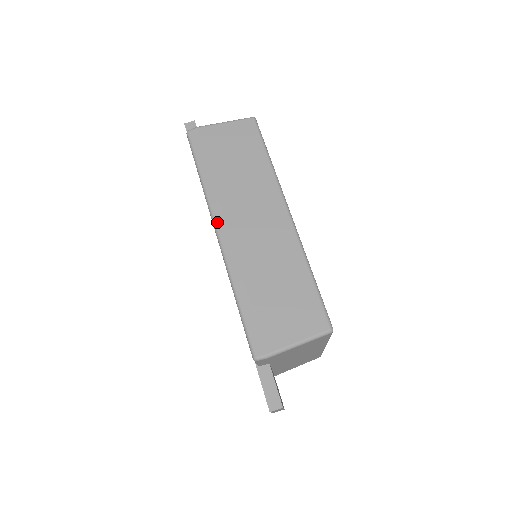
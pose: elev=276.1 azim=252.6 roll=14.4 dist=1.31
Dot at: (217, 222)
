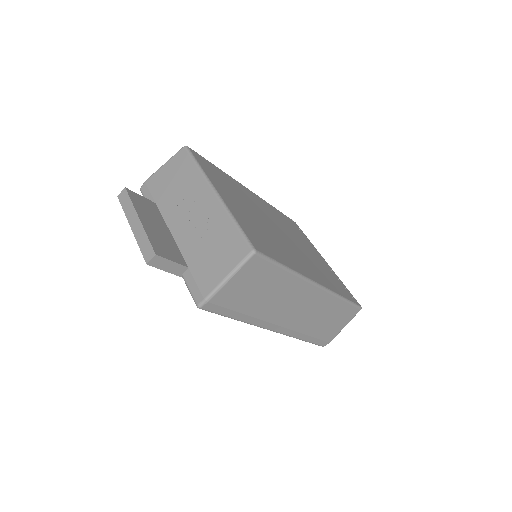
Dot at: (270, 329)
